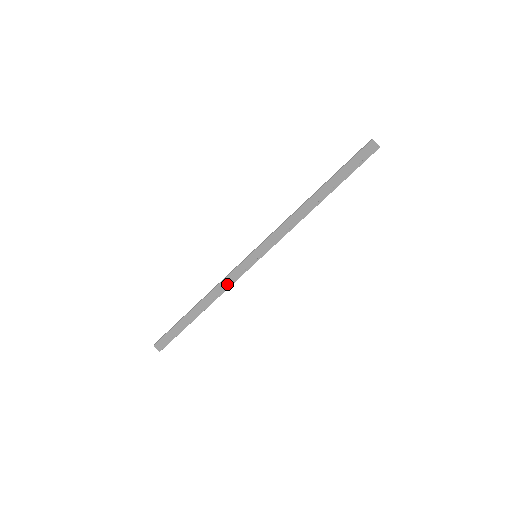
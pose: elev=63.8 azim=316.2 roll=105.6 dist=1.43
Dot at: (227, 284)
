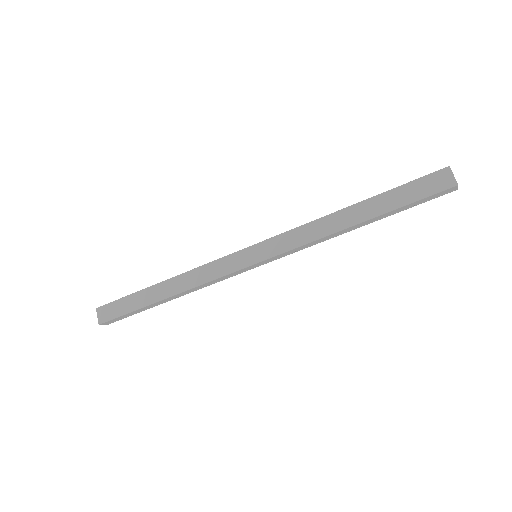
Dot at: (214, 282)
